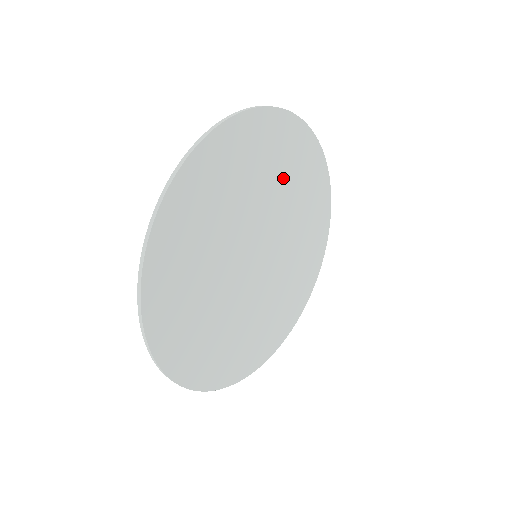
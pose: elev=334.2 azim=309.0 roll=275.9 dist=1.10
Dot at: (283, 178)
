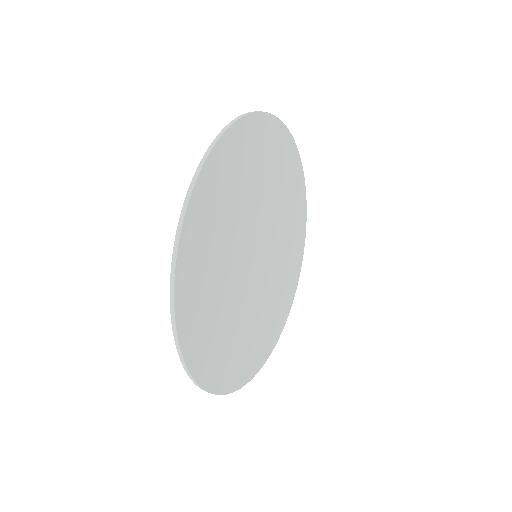
Dot at: (277, 185)
